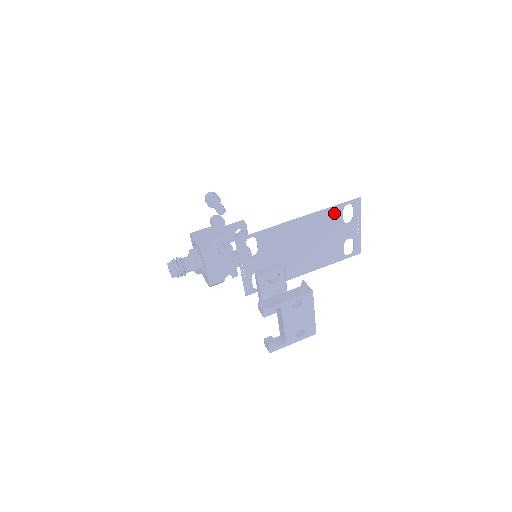
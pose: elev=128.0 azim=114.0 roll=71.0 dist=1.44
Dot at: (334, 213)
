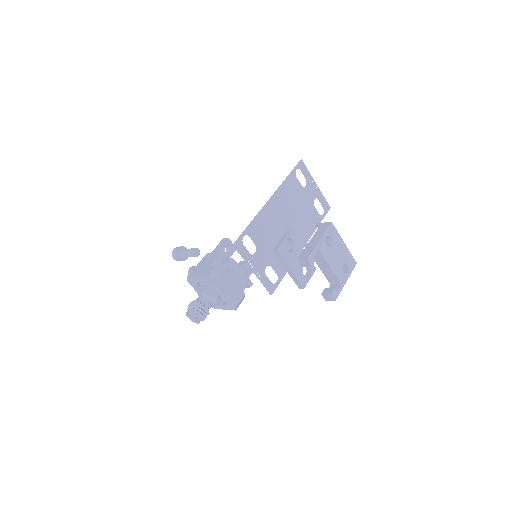
Dot at: (291, 182)
